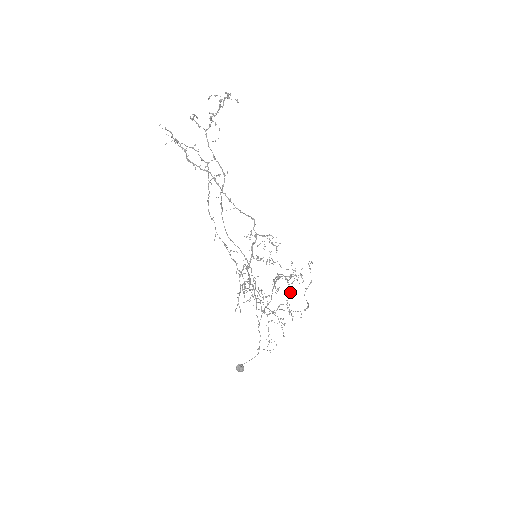
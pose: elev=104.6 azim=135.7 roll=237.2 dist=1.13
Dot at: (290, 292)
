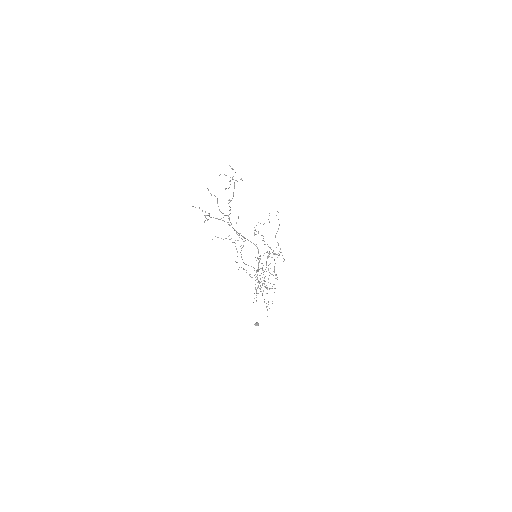
Dot at: occluded
